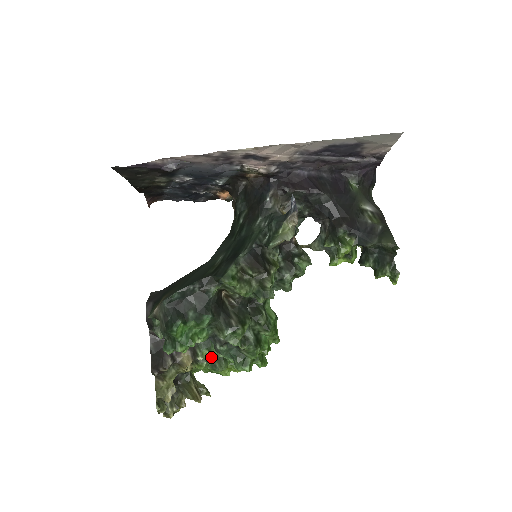
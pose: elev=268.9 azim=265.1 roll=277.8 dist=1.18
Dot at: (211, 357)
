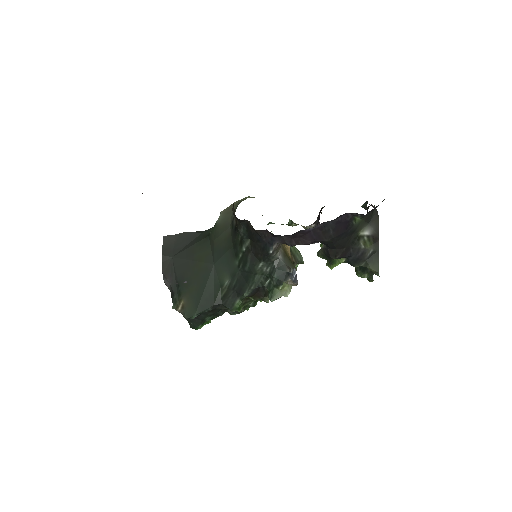
Dot at: occluded
